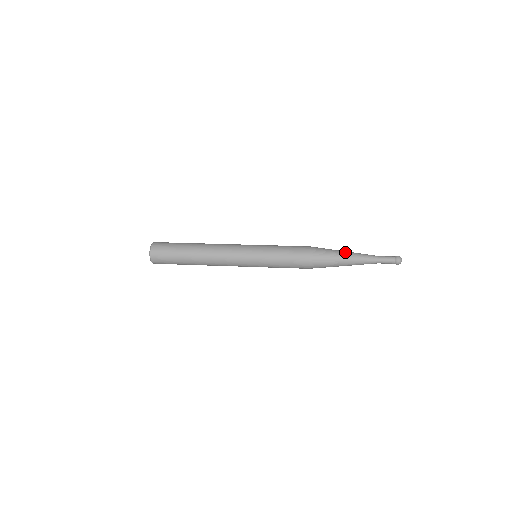
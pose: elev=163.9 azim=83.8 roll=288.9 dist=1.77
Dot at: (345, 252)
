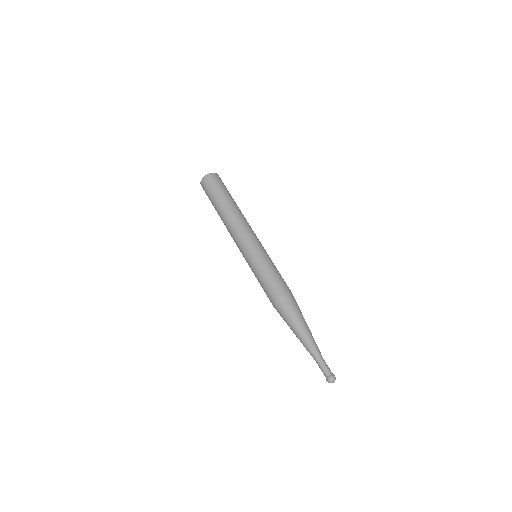
Dot at: (304, 327)
